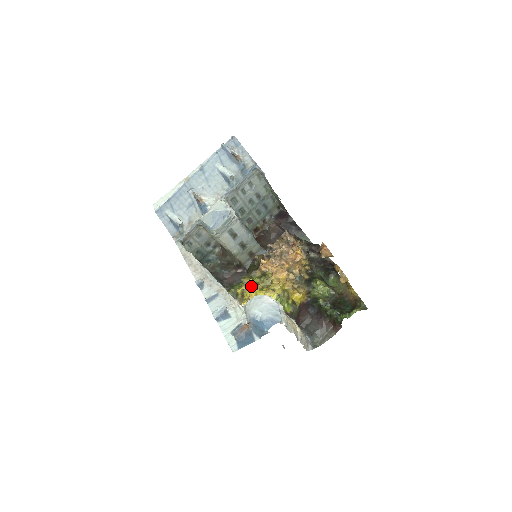
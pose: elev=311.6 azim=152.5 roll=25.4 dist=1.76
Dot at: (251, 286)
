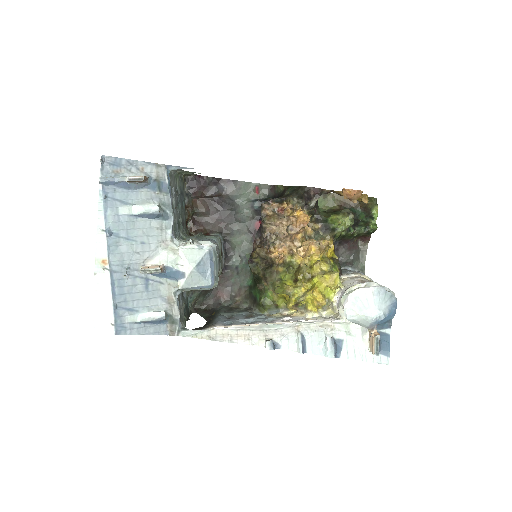
Dot at: (300, 290)
